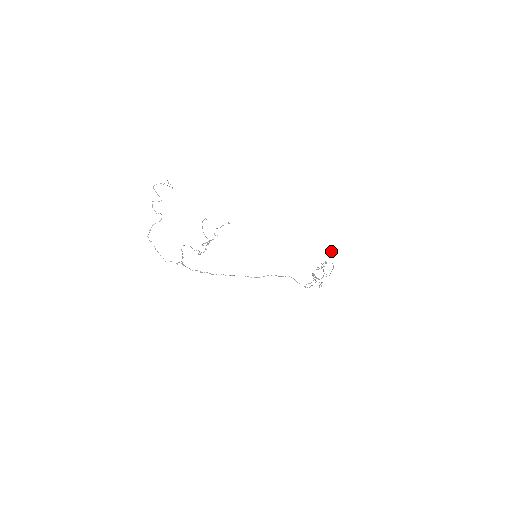
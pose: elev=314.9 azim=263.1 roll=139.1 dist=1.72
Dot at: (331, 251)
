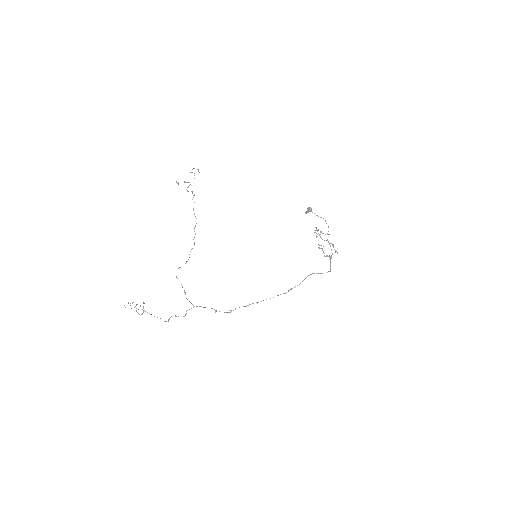
Dot at: (308, 208)
